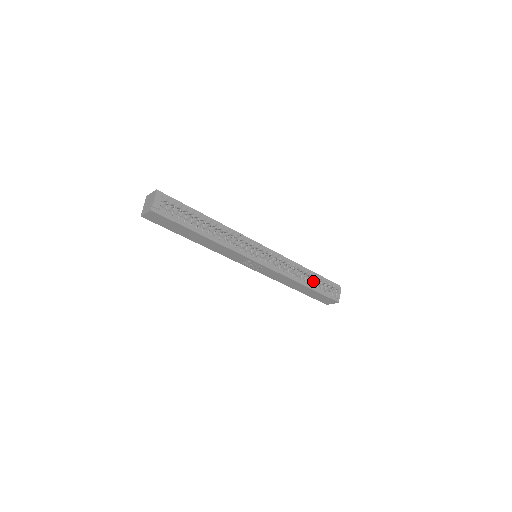
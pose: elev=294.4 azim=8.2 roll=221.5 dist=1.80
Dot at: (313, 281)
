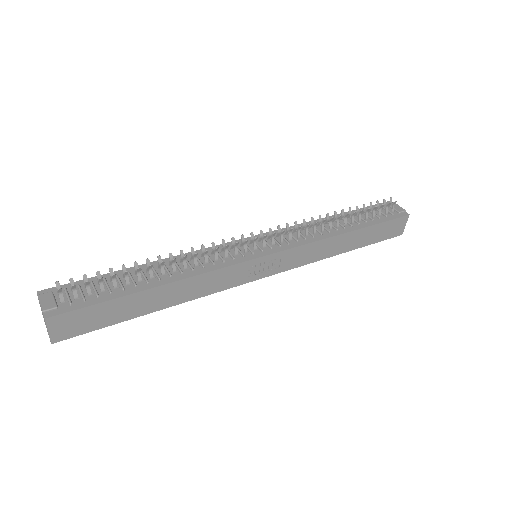
Dot at: (352, 219)
